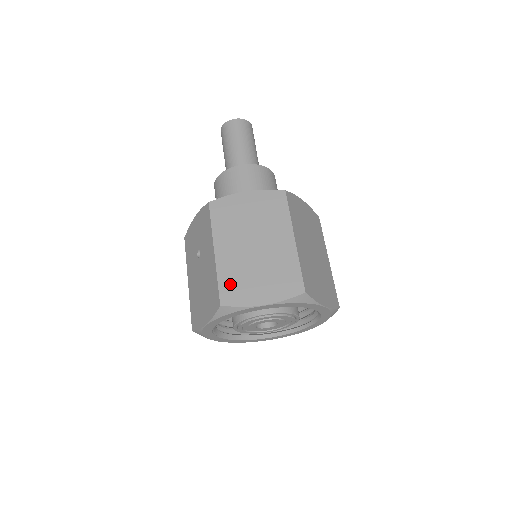
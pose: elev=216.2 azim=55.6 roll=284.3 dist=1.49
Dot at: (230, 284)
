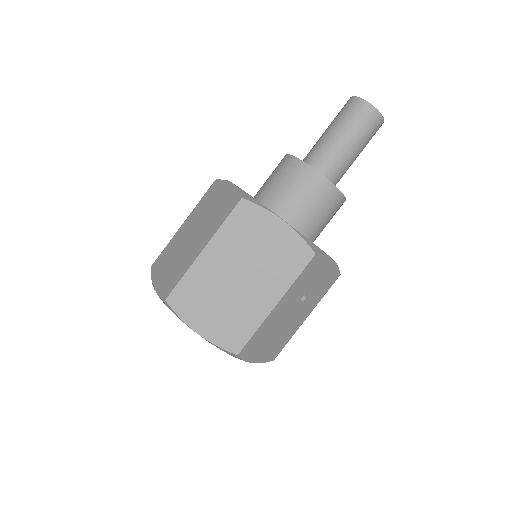
Dot at: (164, 256)
